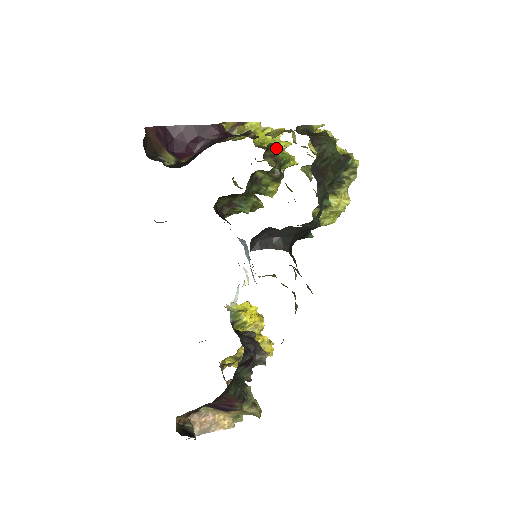
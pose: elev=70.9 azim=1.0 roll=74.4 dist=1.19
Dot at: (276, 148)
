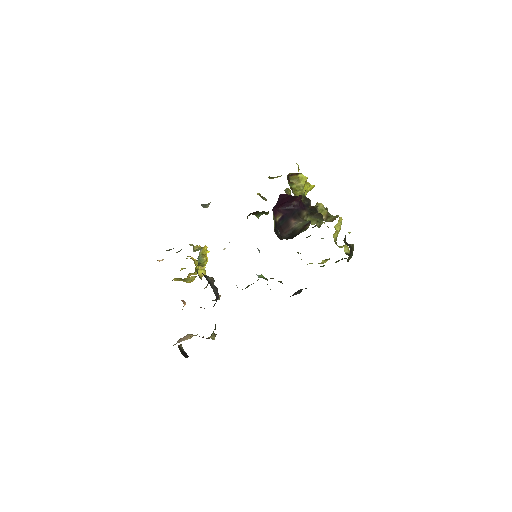
Dot at: occluded
